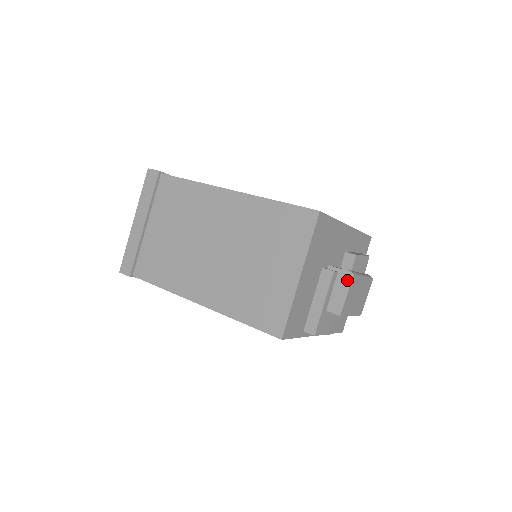
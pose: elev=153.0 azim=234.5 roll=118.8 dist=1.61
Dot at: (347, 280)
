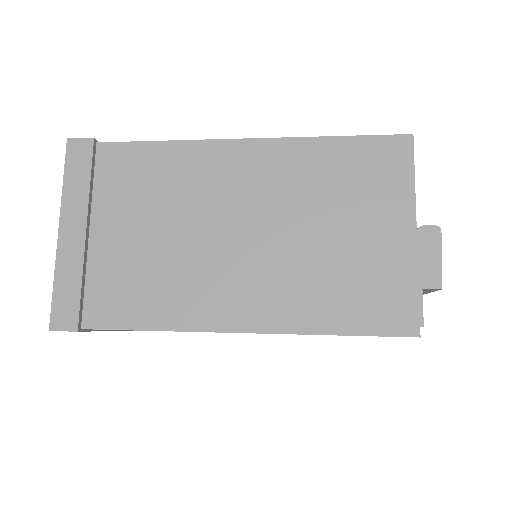
Dot at: (435, 238)
